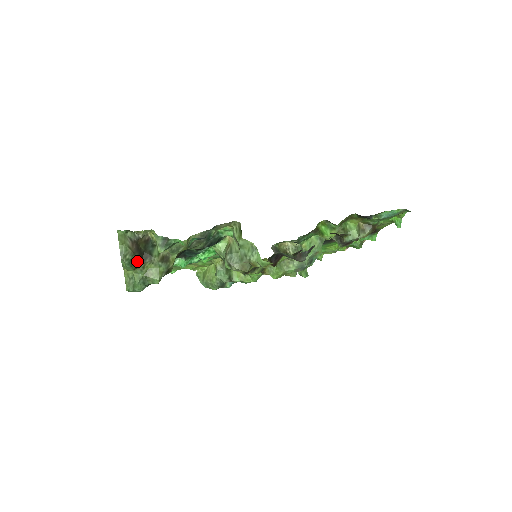
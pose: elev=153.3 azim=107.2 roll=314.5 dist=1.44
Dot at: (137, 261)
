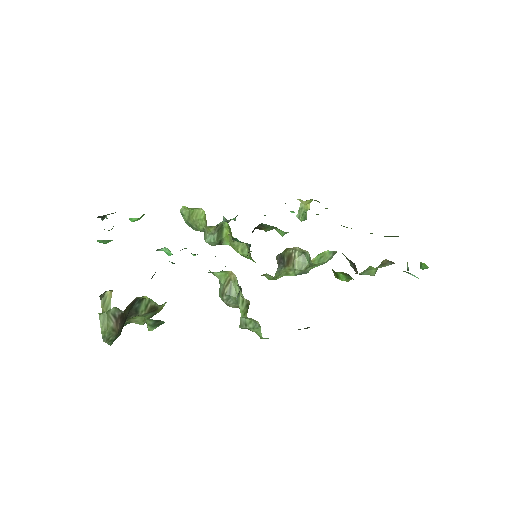
Dot at: (121, 331)
